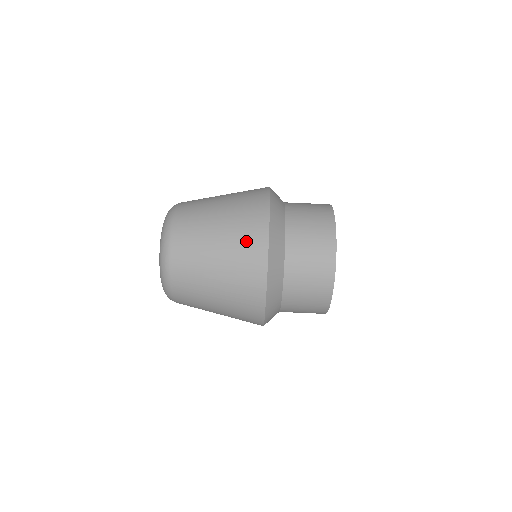
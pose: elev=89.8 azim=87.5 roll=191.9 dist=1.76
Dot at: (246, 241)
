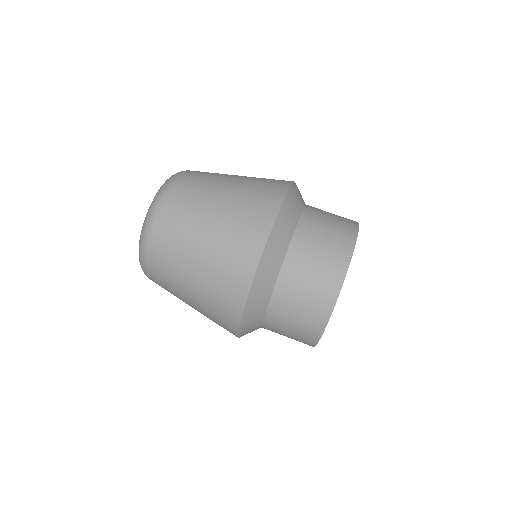
Dot at: (244, 227)
